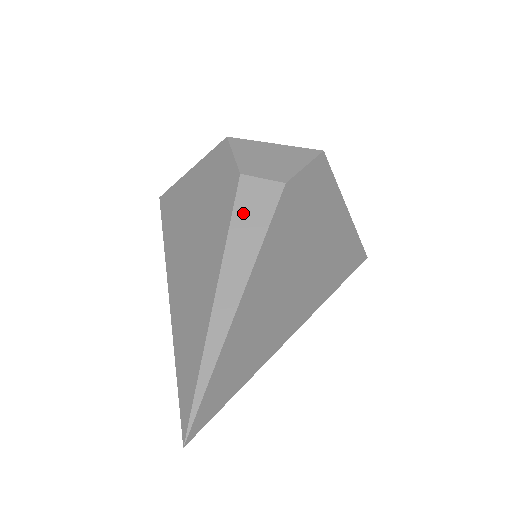
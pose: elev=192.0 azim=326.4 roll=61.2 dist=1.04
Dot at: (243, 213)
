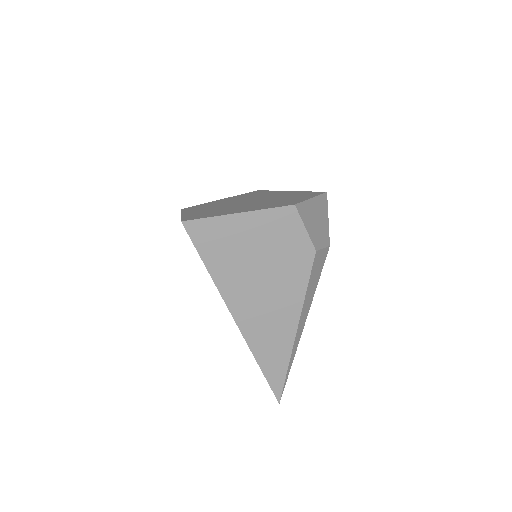
Dot at: (313, 277)
